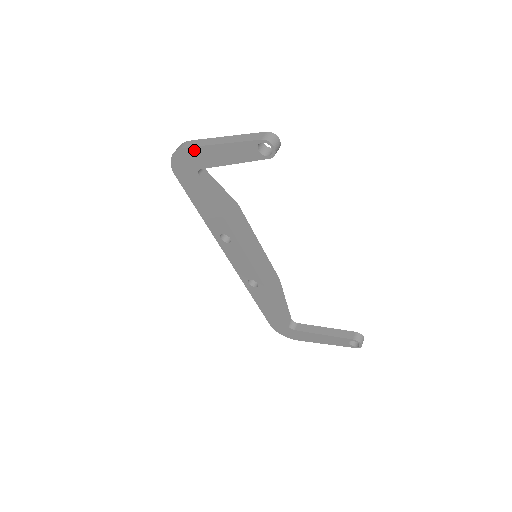
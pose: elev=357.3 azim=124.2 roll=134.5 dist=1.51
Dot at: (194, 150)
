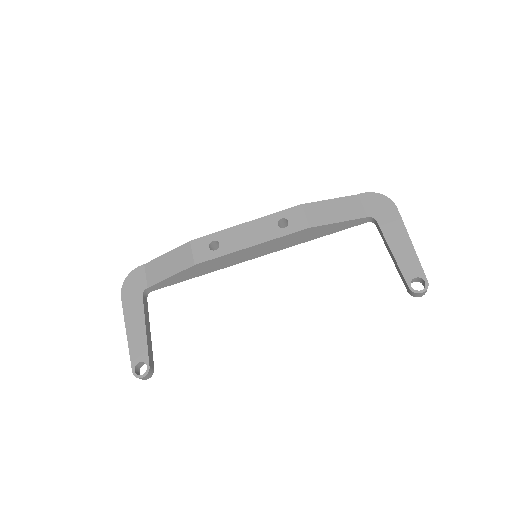
Dot at: occluded
